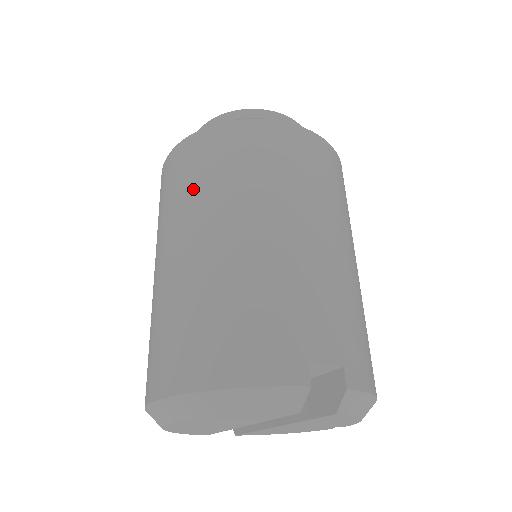
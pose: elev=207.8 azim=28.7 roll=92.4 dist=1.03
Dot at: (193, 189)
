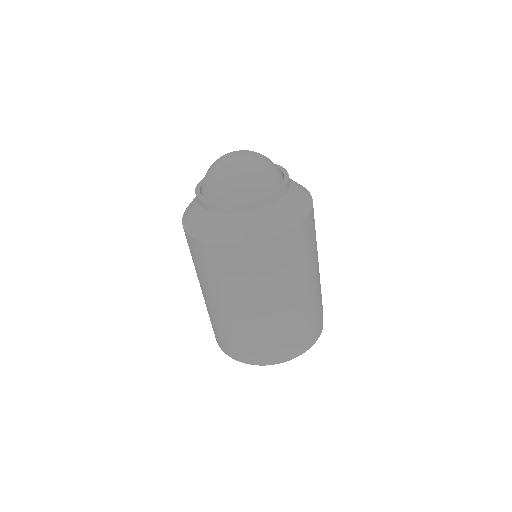
Dot at: (281, 276)
